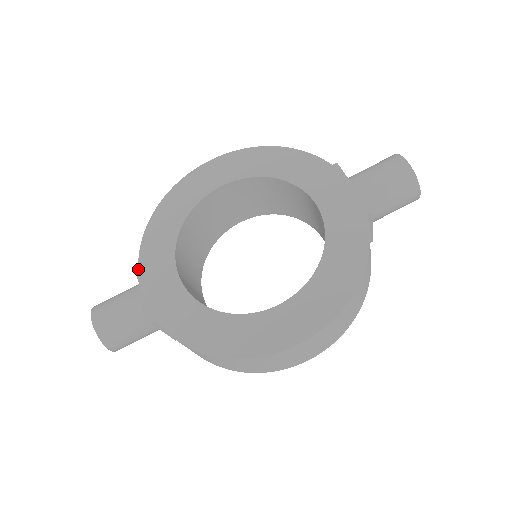
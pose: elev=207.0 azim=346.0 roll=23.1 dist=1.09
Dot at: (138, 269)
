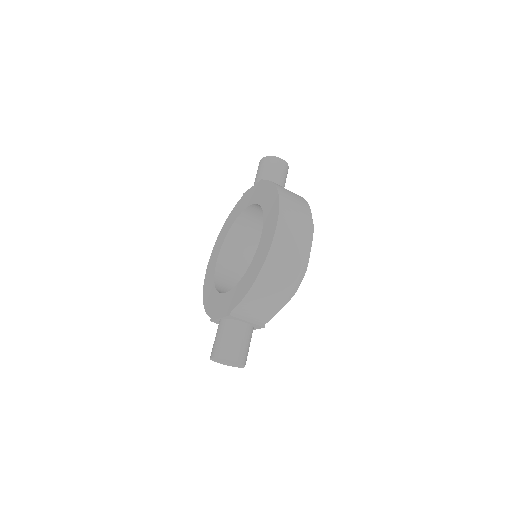
Dot at: (212, 318)
